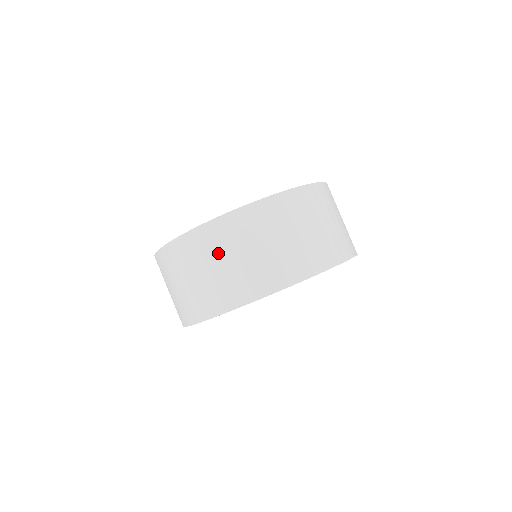
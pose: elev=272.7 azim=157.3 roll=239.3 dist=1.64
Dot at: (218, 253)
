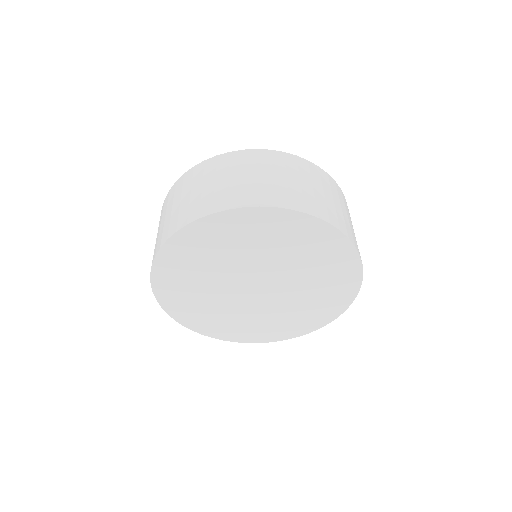
Dot at: occluded
